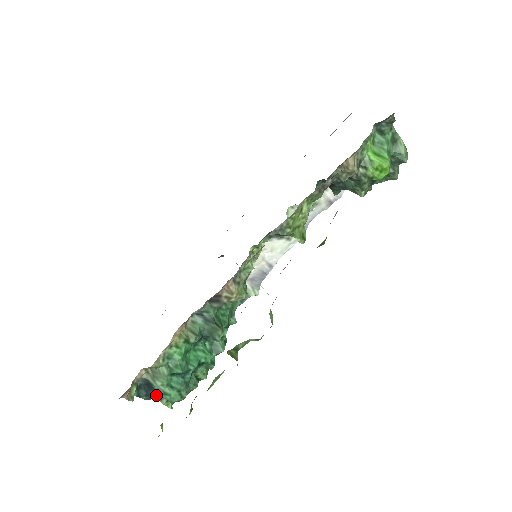
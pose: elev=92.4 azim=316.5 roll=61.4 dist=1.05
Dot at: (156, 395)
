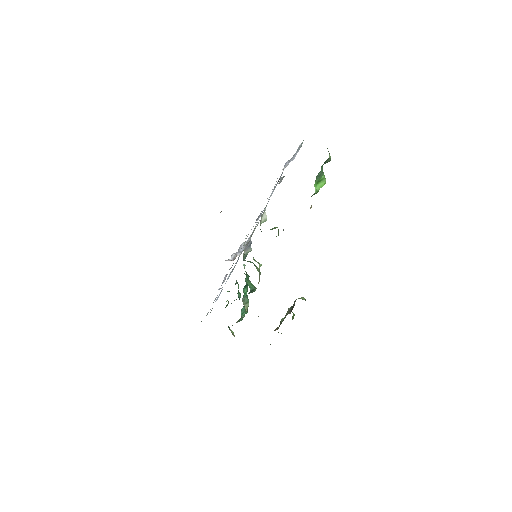
Dot at: occluded
